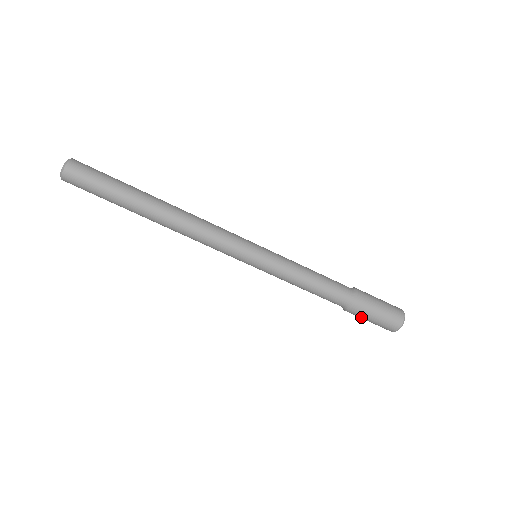
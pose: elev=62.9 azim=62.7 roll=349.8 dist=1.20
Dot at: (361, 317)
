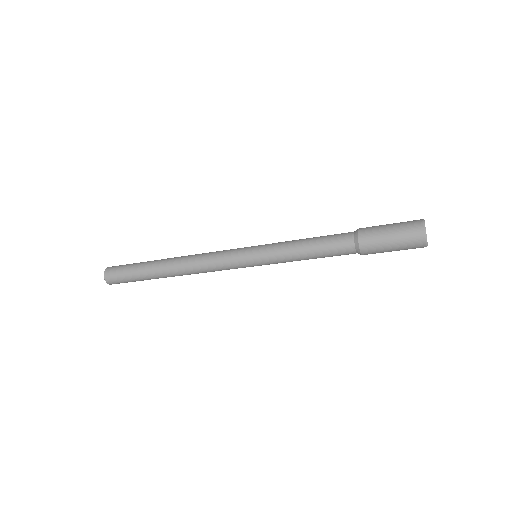
Dot at: (381, 252)
